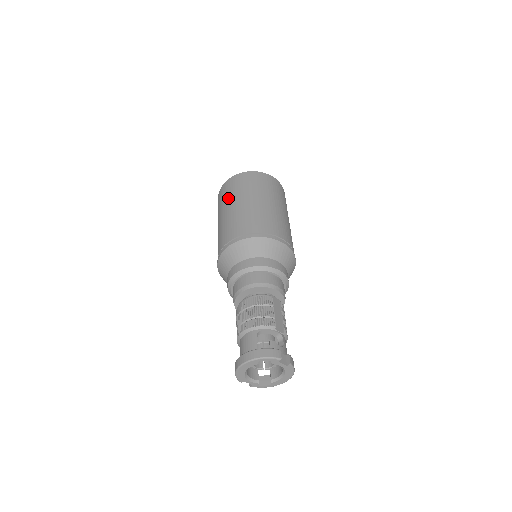
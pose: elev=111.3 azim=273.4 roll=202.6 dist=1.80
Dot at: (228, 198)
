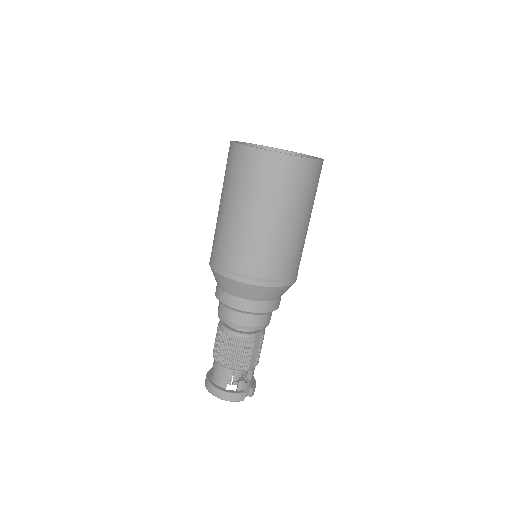
Dot at: (240, 190)
